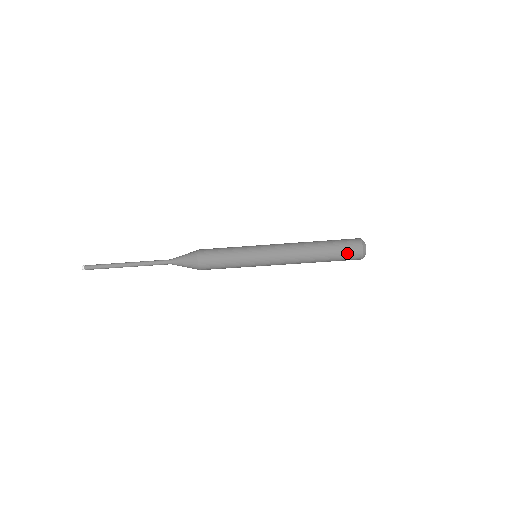
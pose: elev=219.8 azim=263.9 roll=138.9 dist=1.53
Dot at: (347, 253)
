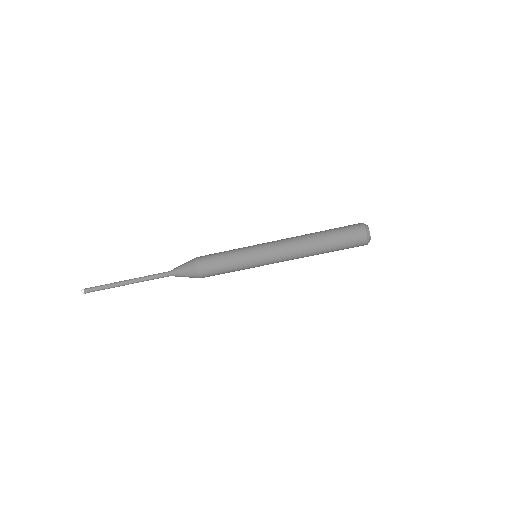
Dot at: (349, 234)
